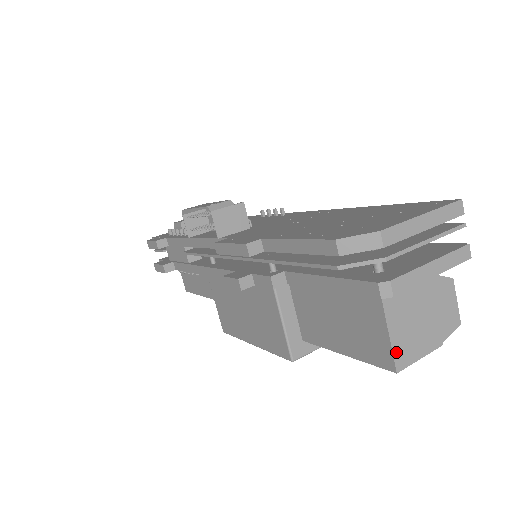
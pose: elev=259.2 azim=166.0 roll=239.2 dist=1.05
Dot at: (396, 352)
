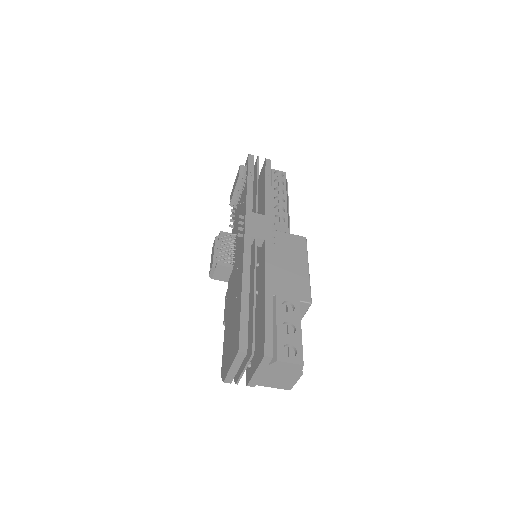
Dot at: (281, 388)
